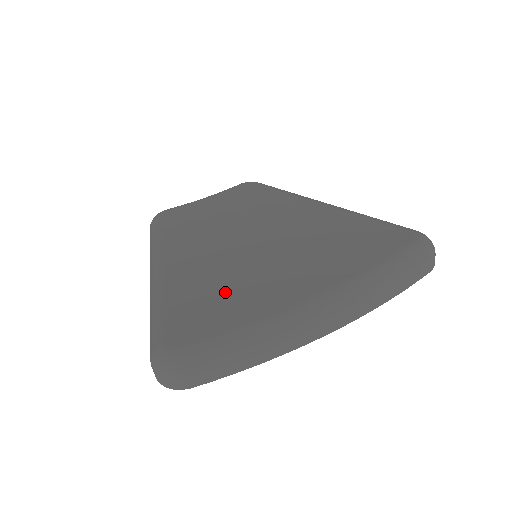
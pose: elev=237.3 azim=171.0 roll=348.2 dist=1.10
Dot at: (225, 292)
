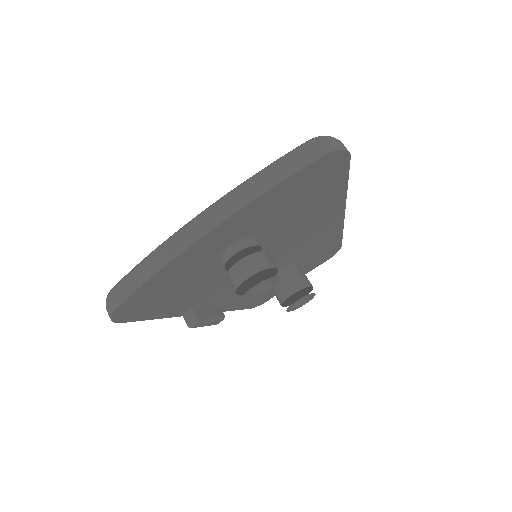
Dot at: occluded
